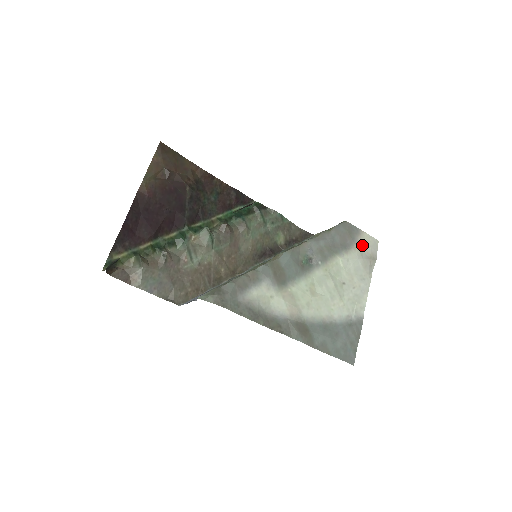
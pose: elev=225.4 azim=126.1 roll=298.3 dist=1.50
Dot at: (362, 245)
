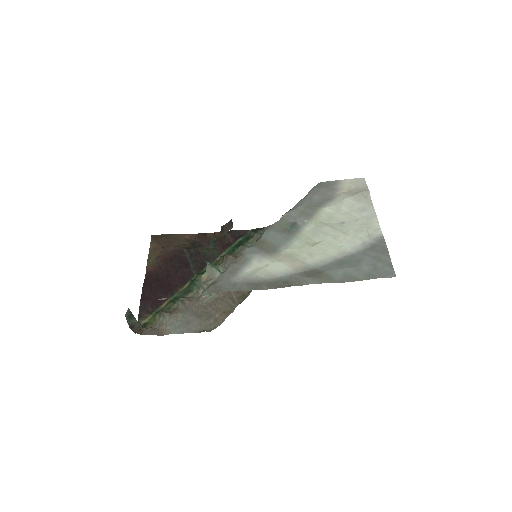
Dot at: (346, 189)
